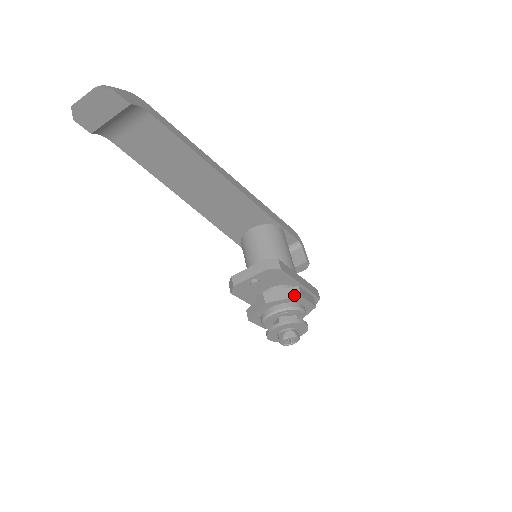
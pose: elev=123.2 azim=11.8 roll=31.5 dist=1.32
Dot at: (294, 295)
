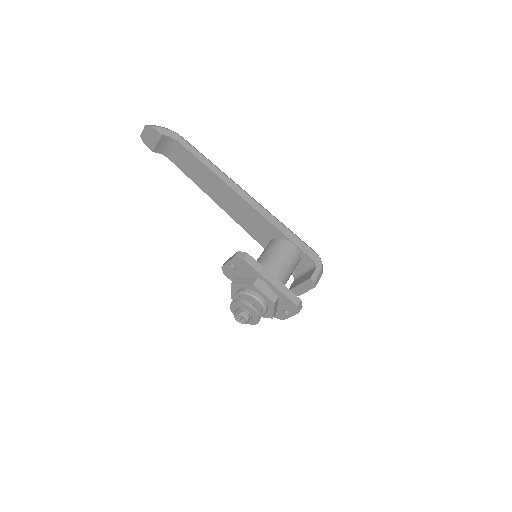
Dot at: (250, 283)
